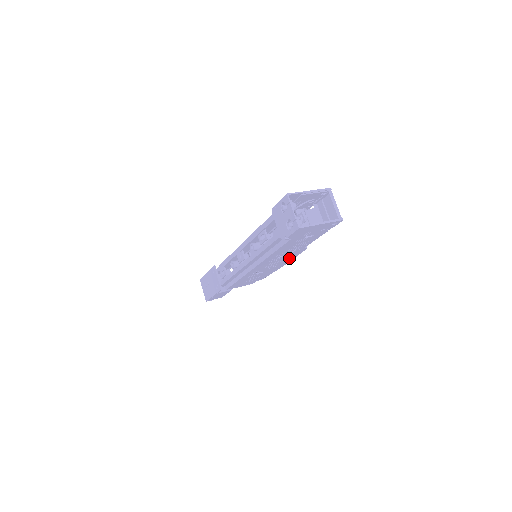
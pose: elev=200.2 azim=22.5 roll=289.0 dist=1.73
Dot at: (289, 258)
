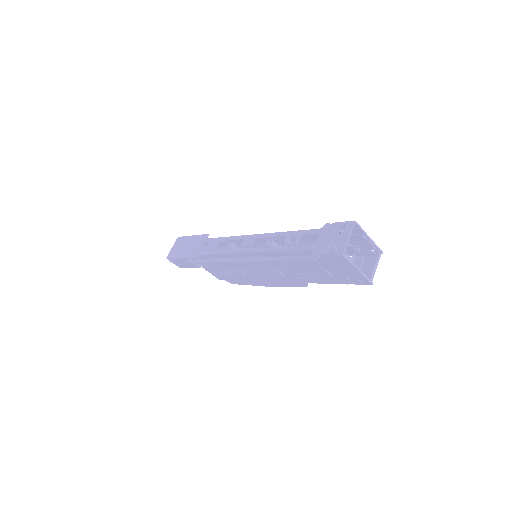
Dot at: (281, 282)
